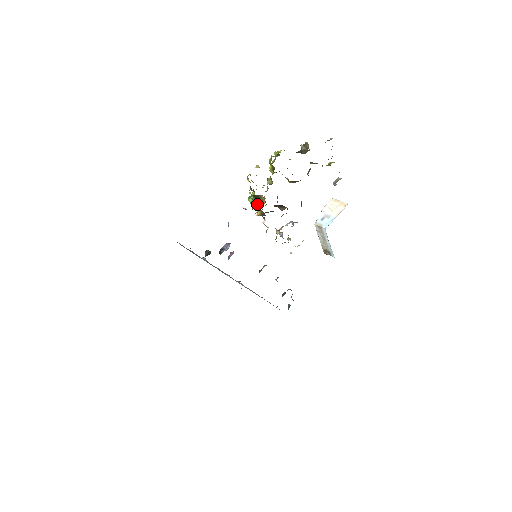
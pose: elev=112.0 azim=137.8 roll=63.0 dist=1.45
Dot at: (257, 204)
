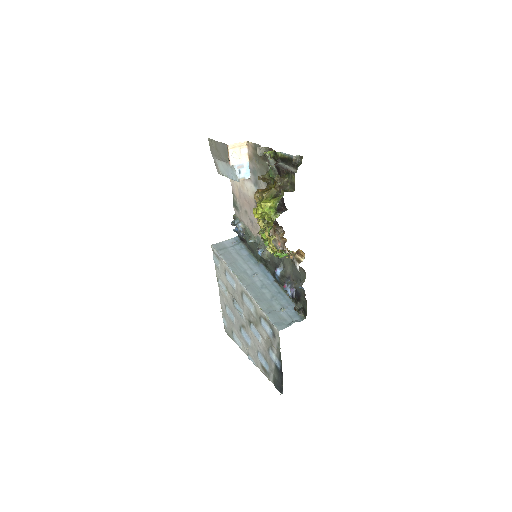
Dot at: (288, 253)
